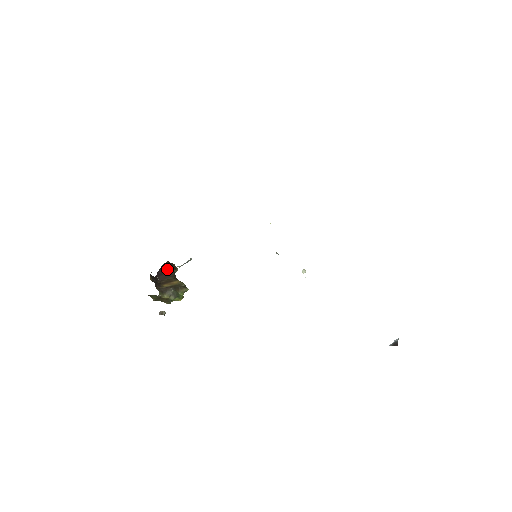
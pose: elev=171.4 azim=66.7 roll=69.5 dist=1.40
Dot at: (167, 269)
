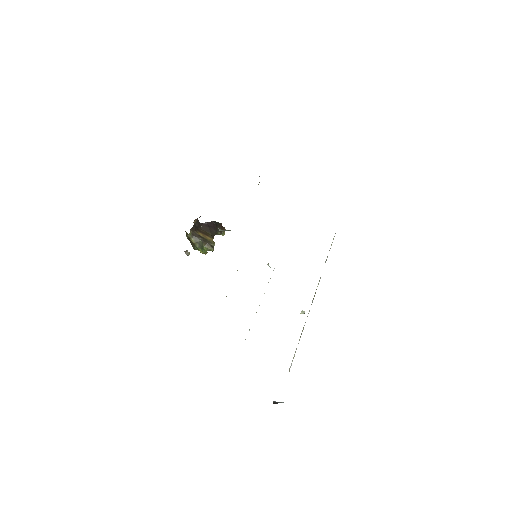
Dot at: (214, 226)
